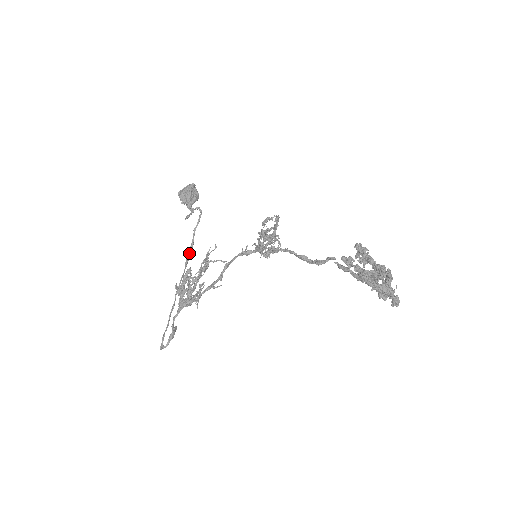
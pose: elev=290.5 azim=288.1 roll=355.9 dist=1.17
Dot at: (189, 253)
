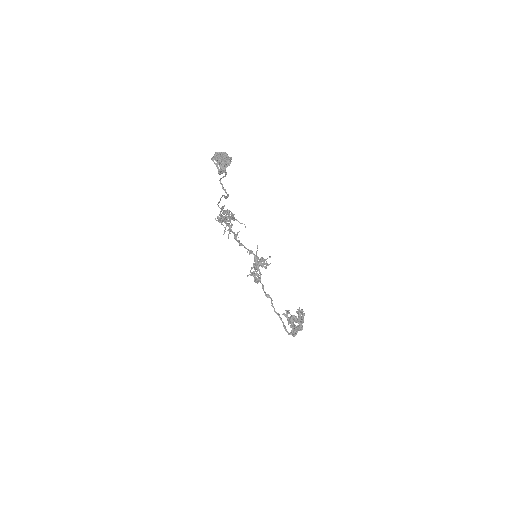
Dot at: occluded
